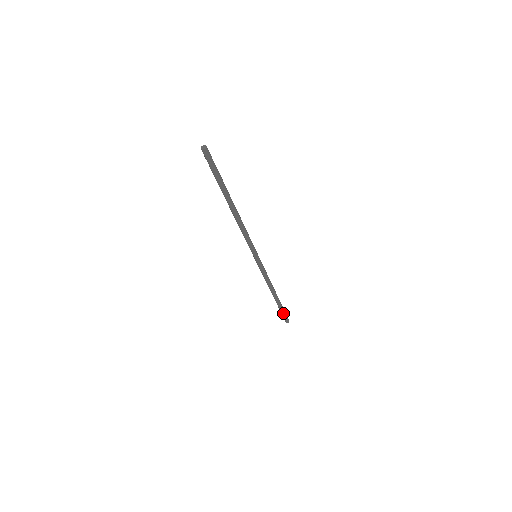
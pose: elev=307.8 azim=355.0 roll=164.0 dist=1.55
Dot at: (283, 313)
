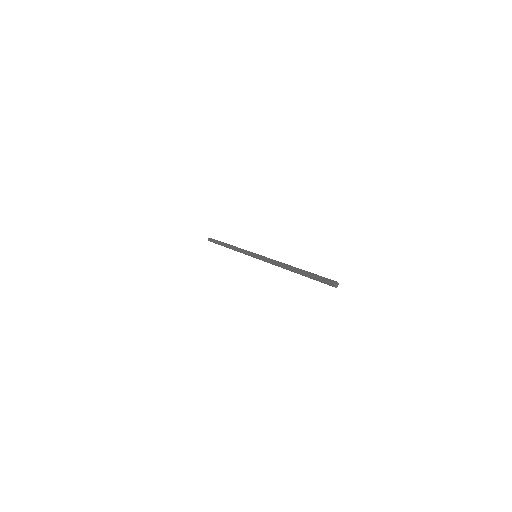
Dot at: (216, 243)
